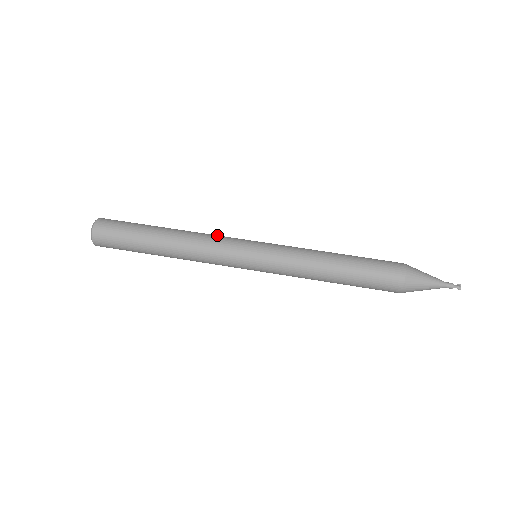
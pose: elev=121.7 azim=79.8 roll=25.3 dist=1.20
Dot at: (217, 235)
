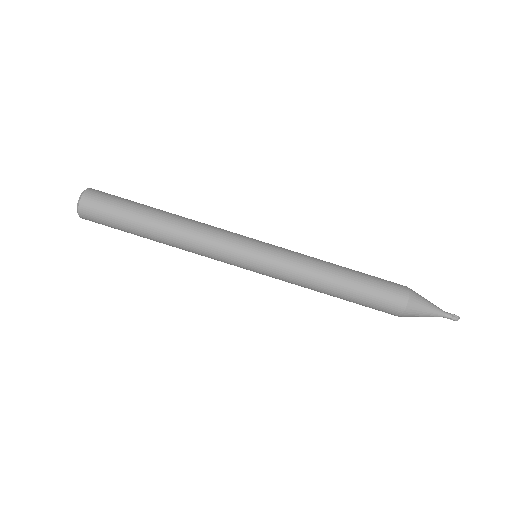
Dot at: (213, 239)
